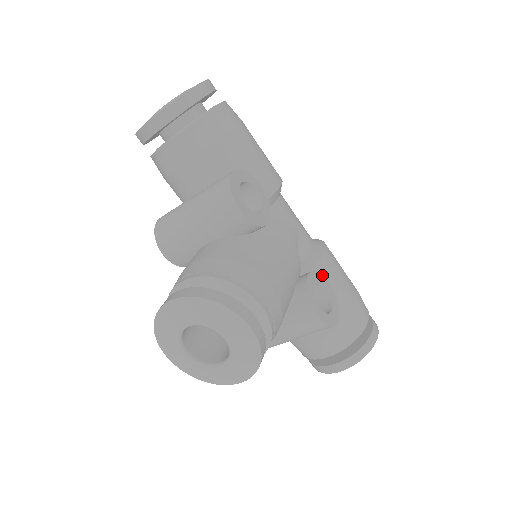
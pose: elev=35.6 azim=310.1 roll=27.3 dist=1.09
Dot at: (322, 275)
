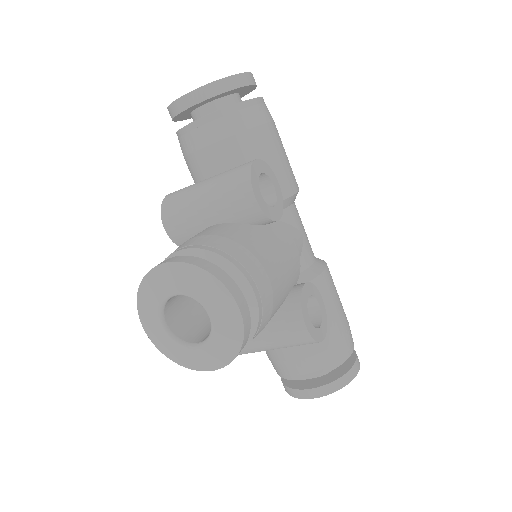
Dot at: (318, 290)
